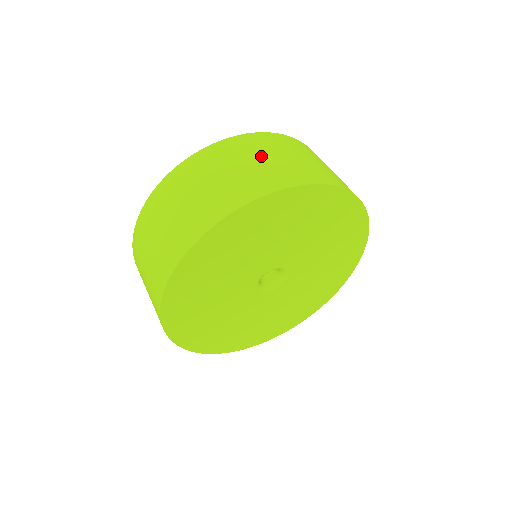
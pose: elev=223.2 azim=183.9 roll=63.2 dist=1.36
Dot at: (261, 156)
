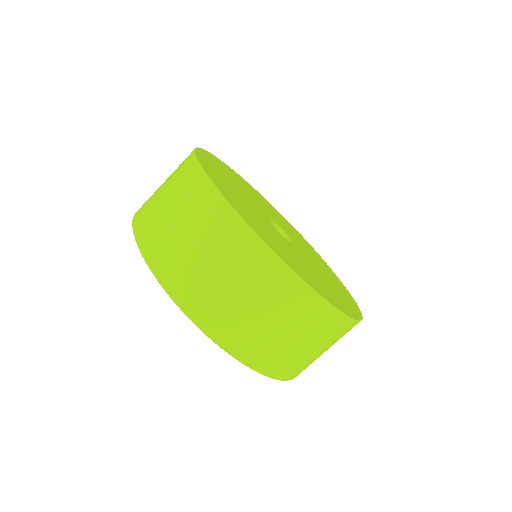
Dot at: occluded
